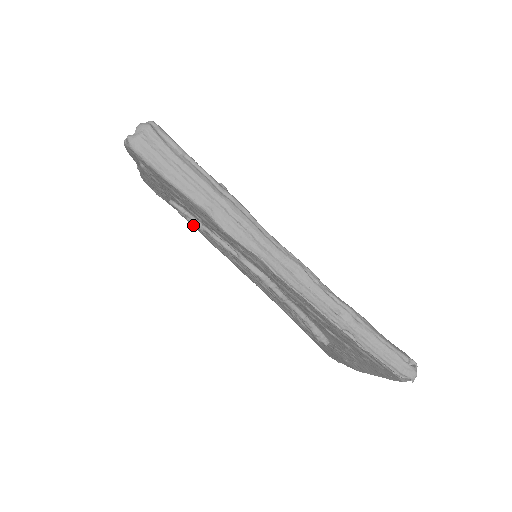
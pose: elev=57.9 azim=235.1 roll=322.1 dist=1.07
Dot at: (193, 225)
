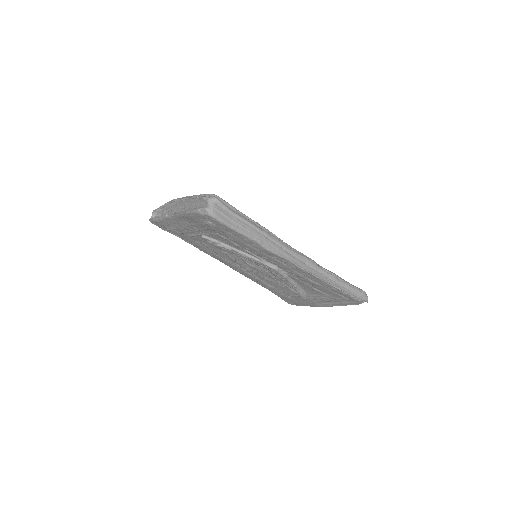
Dot at: occluded
